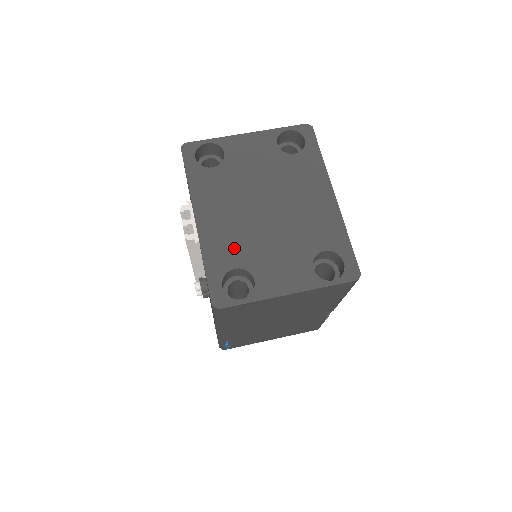
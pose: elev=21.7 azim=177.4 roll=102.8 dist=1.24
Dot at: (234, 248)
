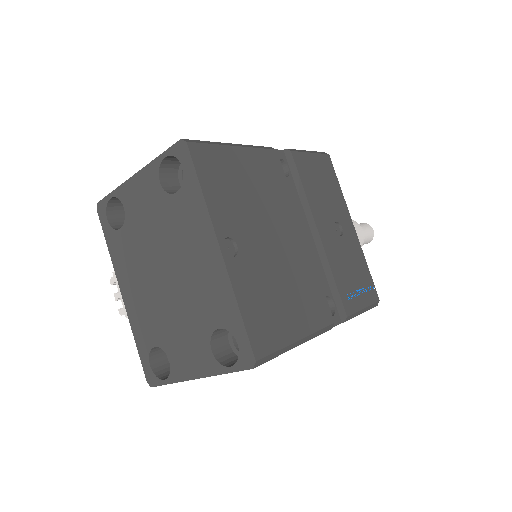
Dot at: (150, 324)
